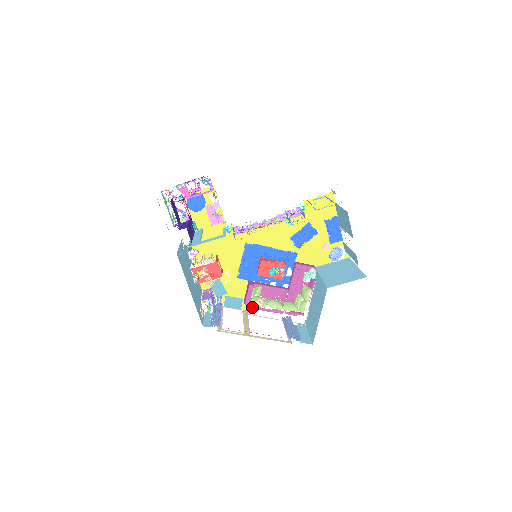
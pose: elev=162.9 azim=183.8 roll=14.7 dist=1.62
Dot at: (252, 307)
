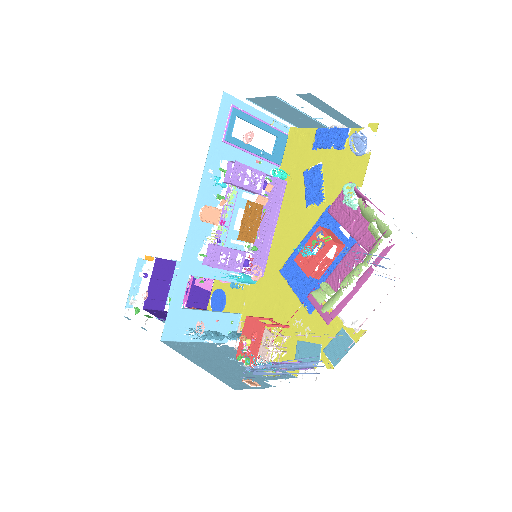
Dot at: (334, 315)
